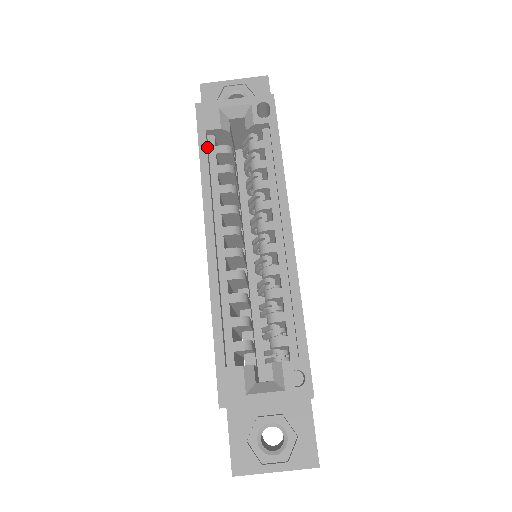
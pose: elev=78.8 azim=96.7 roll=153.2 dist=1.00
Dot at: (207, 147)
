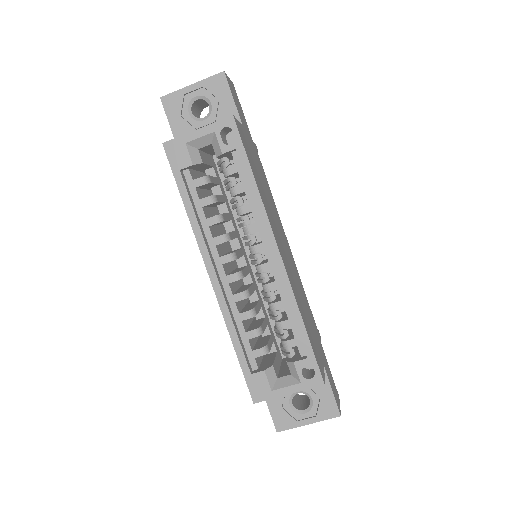
Dot at: (186, 186)
